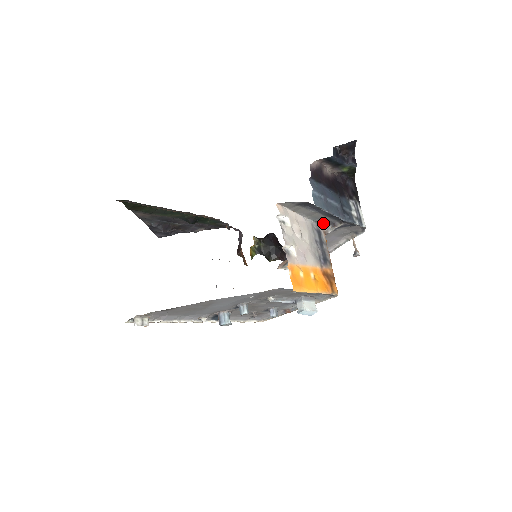
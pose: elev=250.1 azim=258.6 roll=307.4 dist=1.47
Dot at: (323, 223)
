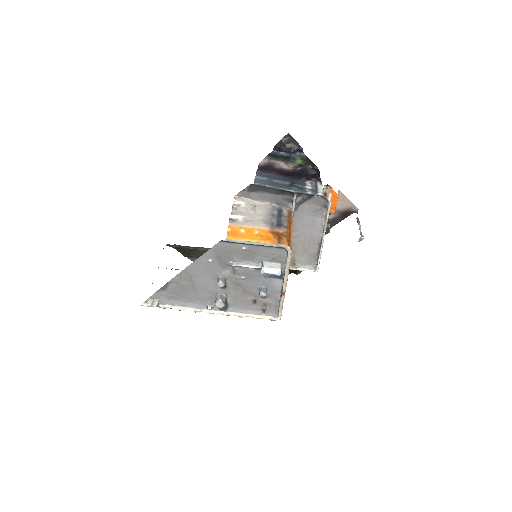
Dot at: (284, 203)
